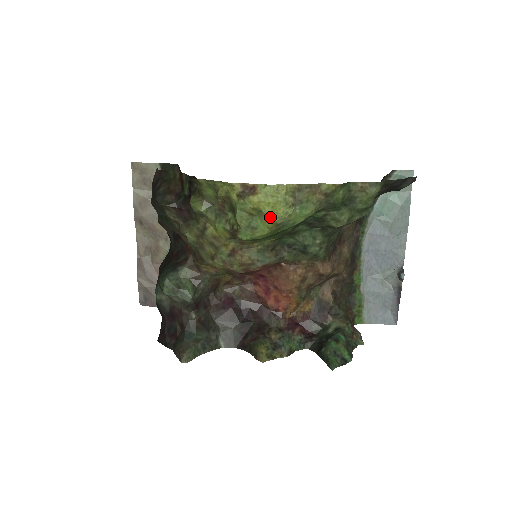
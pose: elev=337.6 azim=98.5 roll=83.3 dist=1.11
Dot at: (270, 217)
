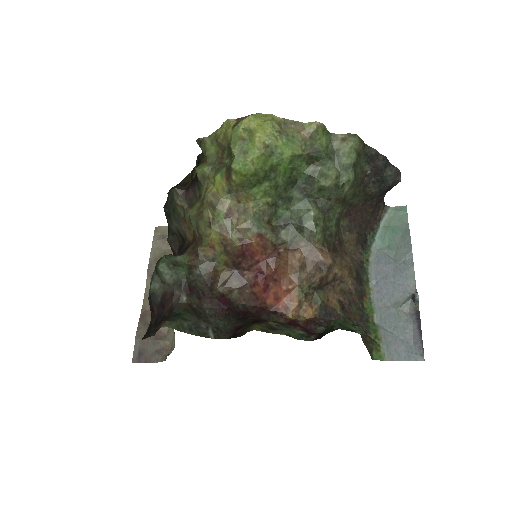
Dot at: (259, 134)
